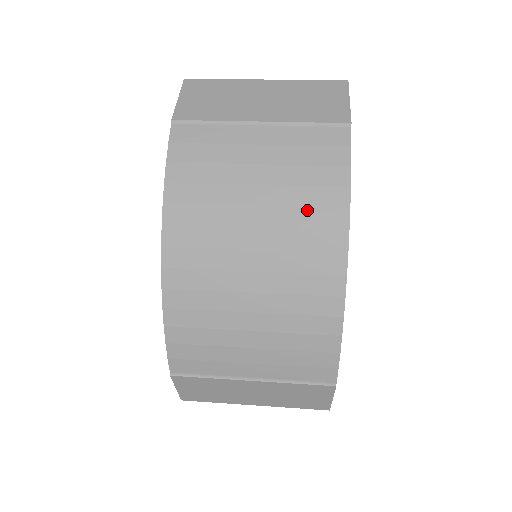
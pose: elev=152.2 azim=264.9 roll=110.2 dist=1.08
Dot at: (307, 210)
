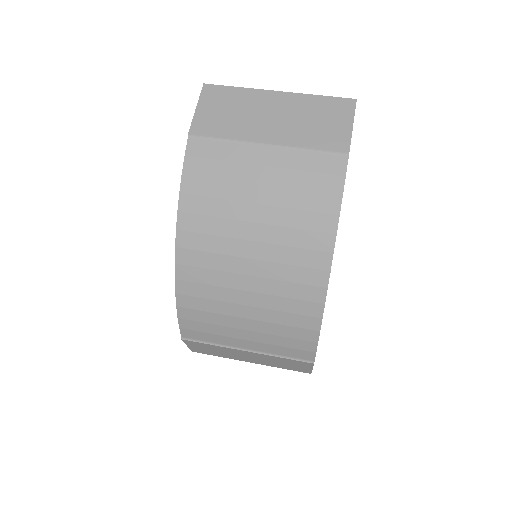
Dot at: (299, 231)
